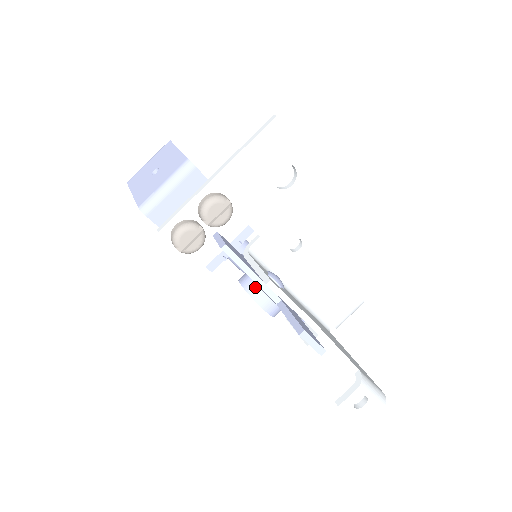
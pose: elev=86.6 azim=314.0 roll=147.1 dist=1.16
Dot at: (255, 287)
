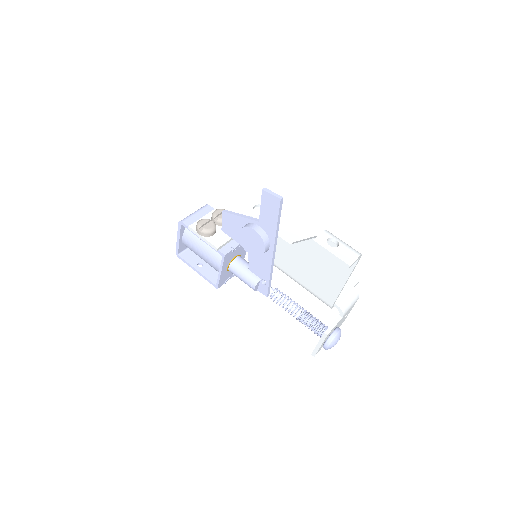
Dot at: (246, 225)
